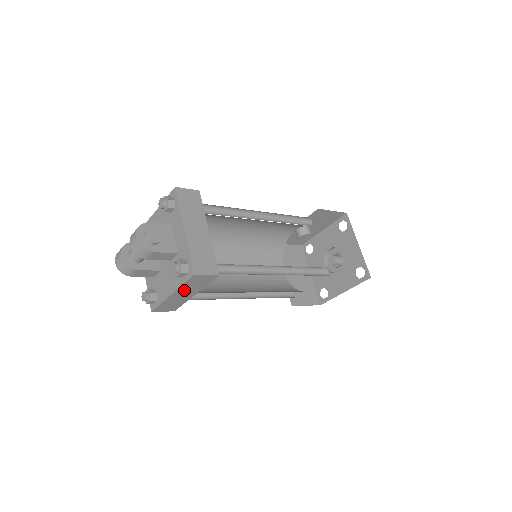
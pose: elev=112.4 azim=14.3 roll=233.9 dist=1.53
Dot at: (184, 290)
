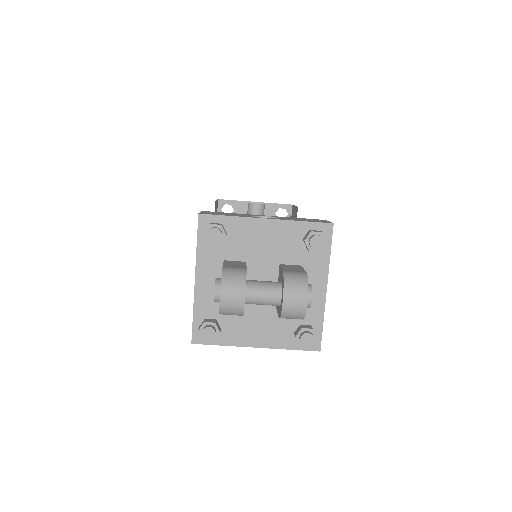
Dot at: occluded
